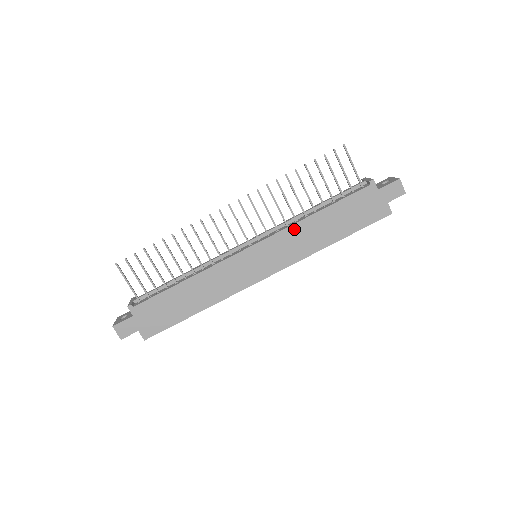
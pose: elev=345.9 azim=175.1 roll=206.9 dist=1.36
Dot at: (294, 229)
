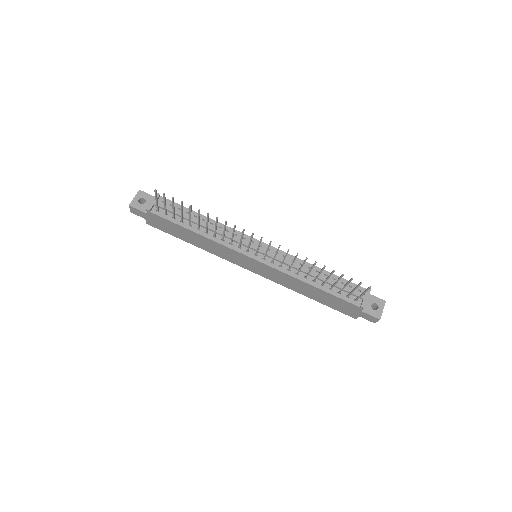
Dot at: (290, 277)
